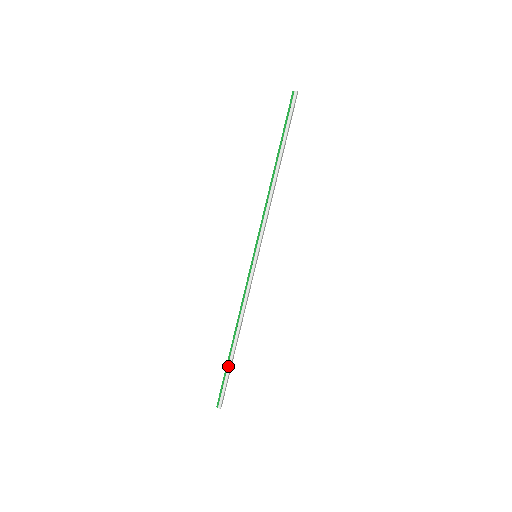
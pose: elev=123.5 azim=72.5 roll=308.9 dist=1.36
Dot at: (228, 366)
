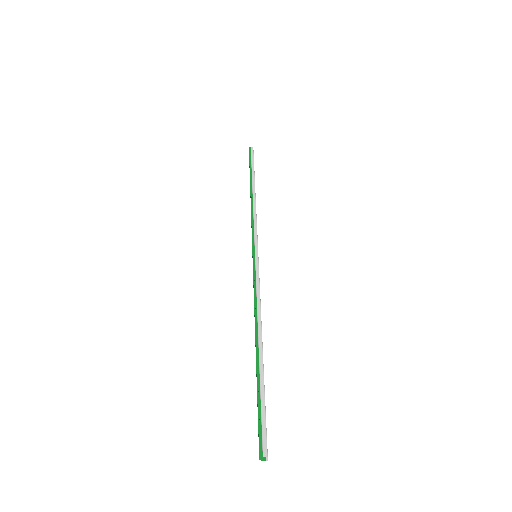
Dot at: (260, 382)
